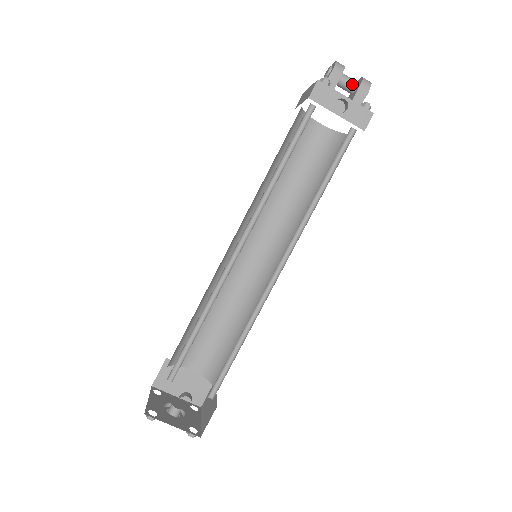
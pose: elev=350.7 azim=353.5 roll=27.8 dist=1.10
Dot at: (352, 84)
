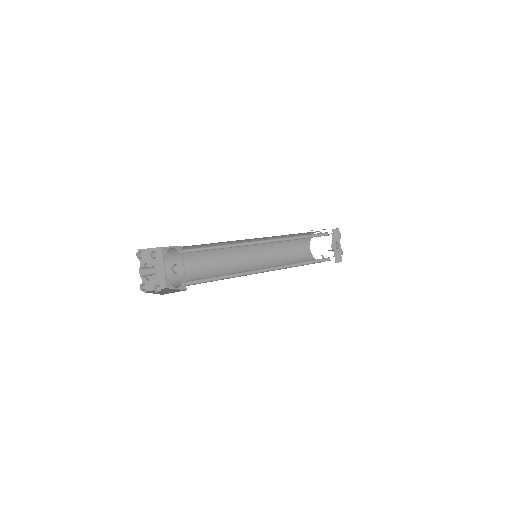
Dot at: occluded
